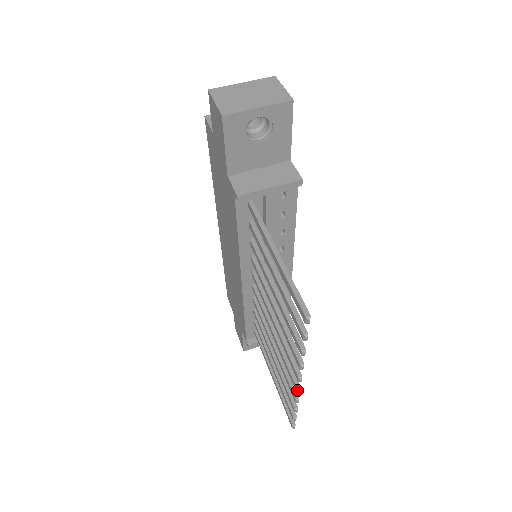
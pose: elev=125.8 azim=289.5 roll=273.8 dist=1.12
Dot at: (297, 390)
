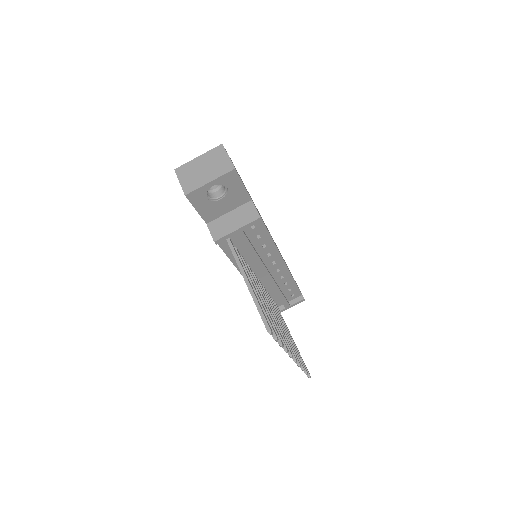
Dot at: (294, 361)
